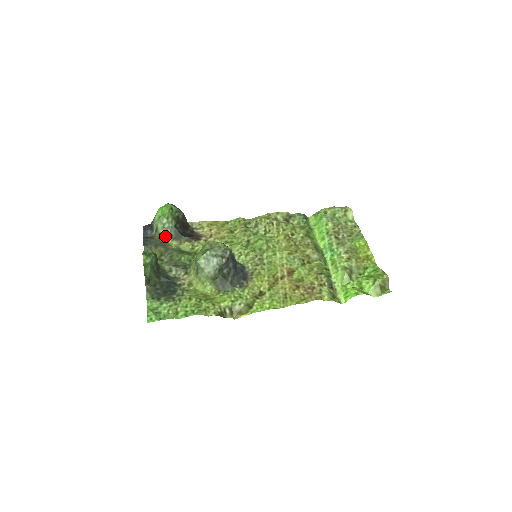
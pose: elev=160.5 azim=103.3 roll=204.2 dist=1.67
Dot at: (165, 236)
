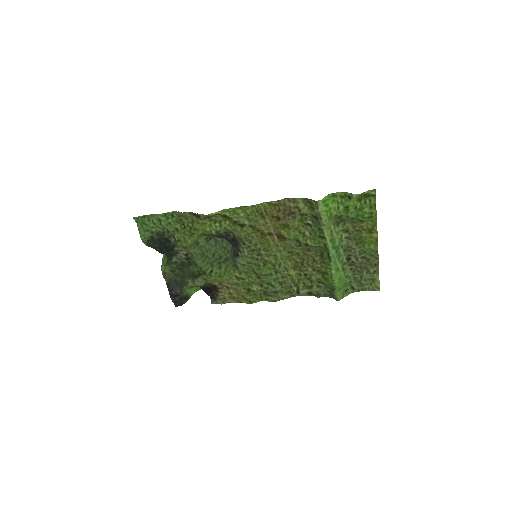
Dot at: occluded
